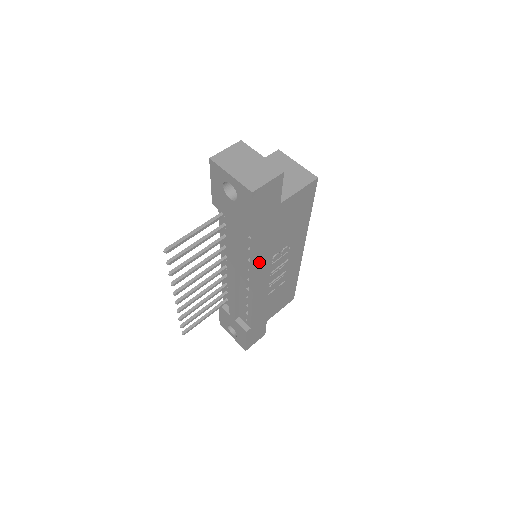
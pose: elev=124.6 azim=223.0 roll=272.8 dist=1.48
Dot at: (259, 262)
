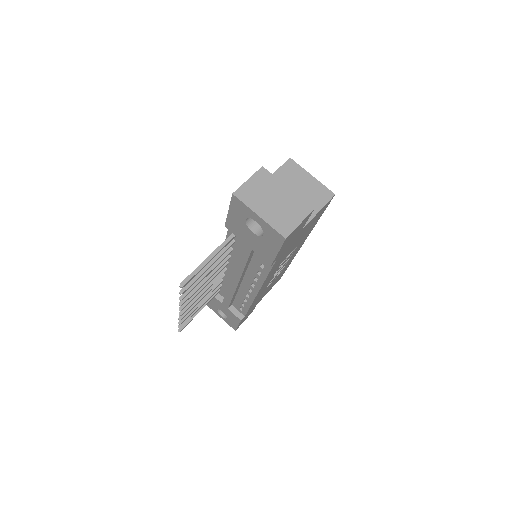
Dot at: (269, 275)
